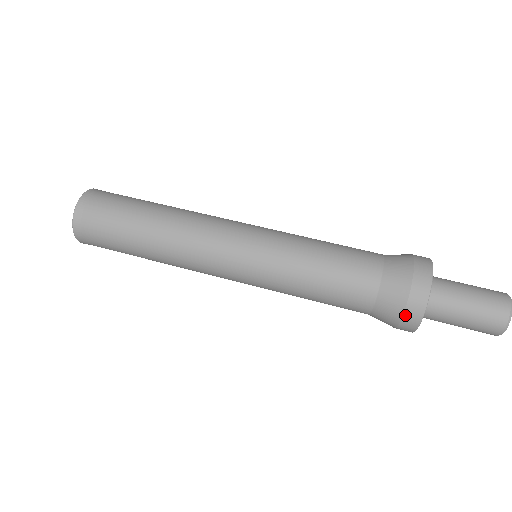
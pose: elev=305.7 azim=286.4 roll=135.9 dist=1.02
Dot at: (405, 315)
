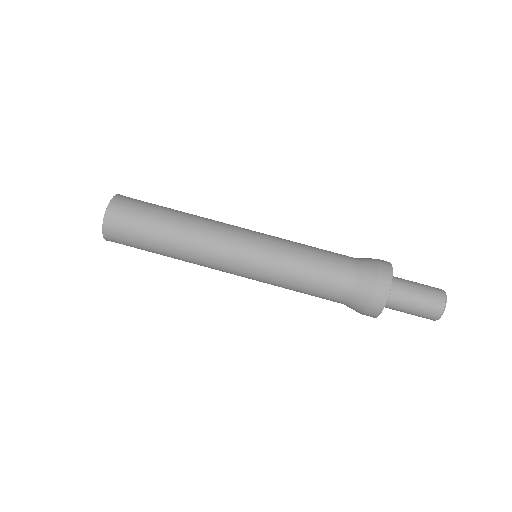
Dot at: occluded
